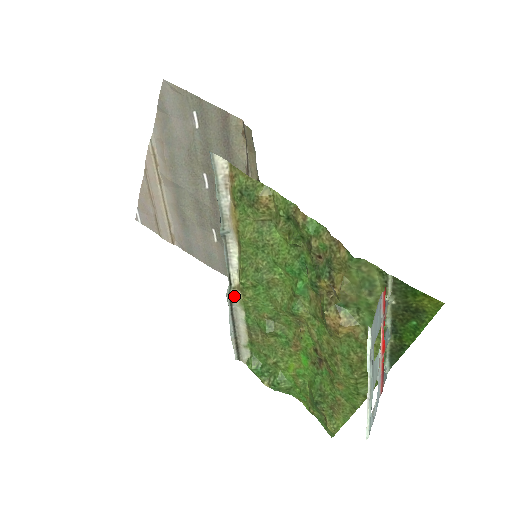
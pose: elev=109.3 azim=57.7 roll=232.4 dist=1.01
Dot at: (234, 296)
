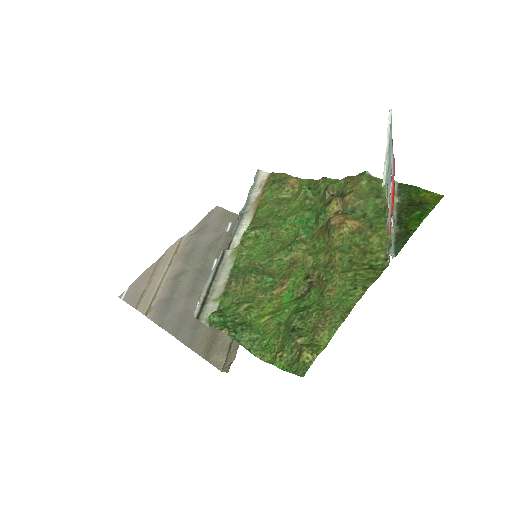
Dot at: (229, 252)
